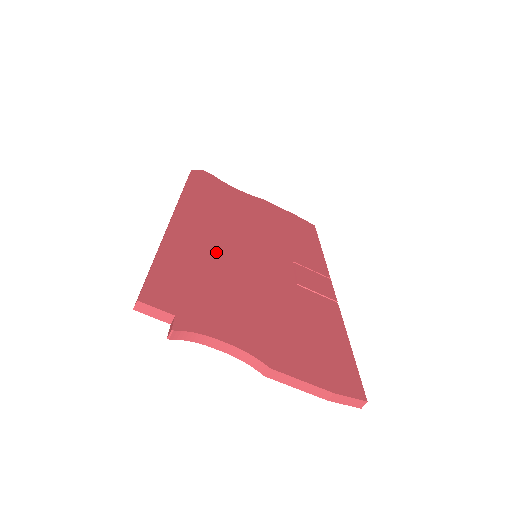
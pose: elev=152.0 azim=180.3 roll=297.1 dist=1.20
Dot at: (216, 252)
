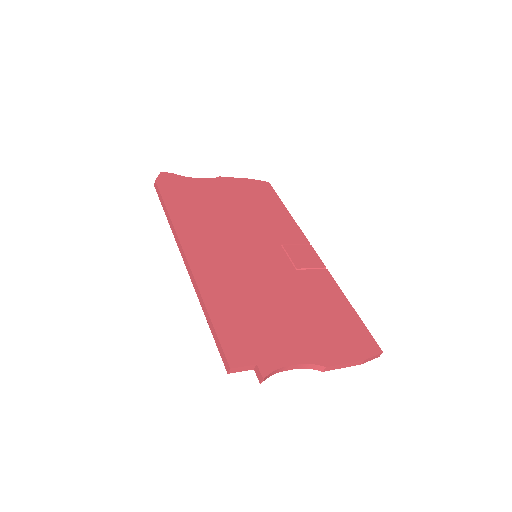
Dot at: (235, 277)
